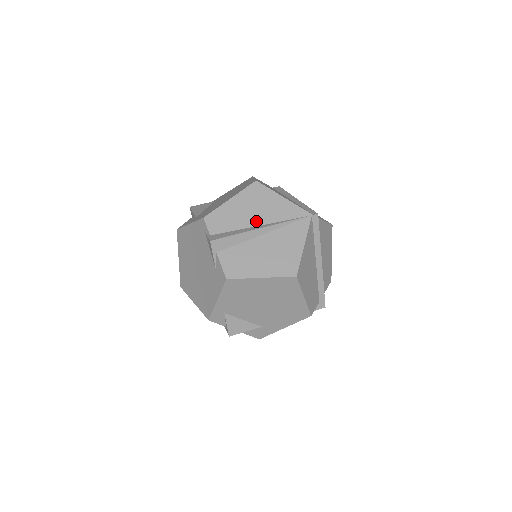
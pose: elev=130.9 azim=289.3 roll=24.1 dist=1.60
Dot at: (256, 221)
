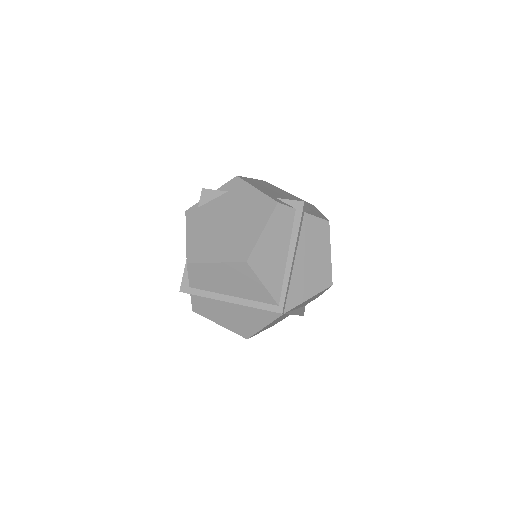
Dot at: occluded
